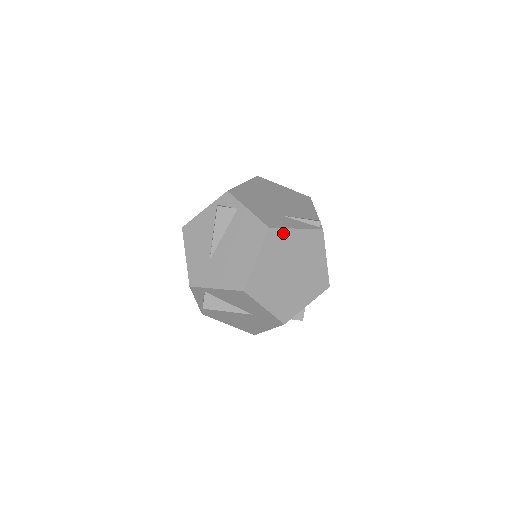
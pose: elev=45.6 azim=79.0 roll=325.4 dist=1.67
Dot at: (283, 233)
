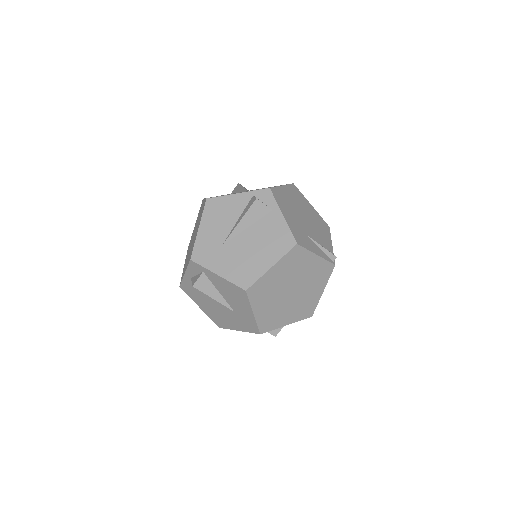
Dot at: (305, 254)
